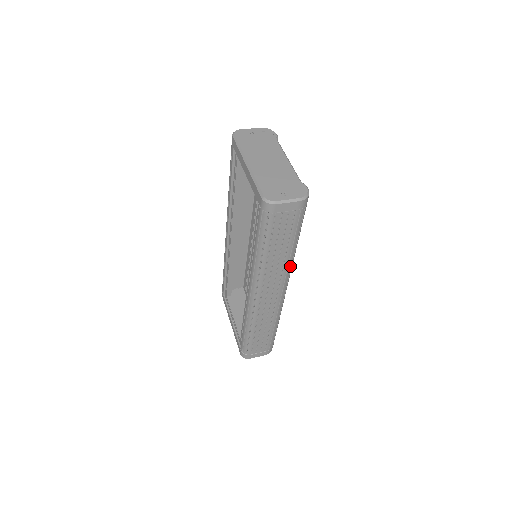
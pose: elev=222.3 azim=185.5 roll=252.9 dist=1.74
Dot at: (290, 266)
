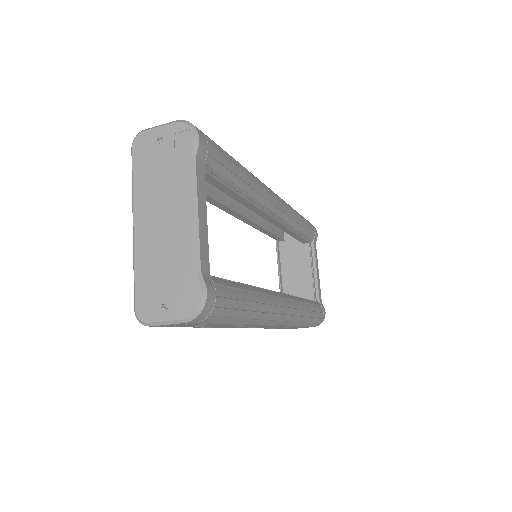
Dot at: (260, 320)
